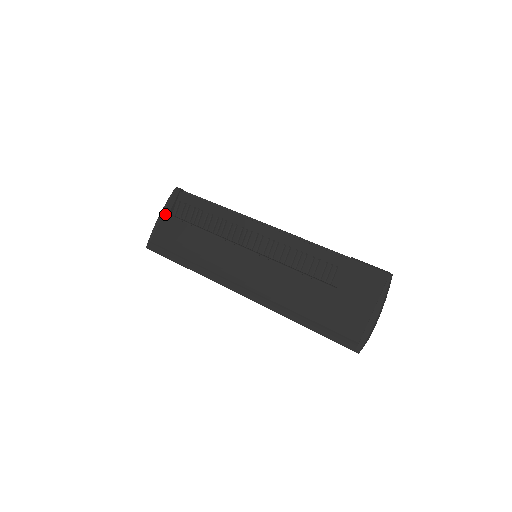
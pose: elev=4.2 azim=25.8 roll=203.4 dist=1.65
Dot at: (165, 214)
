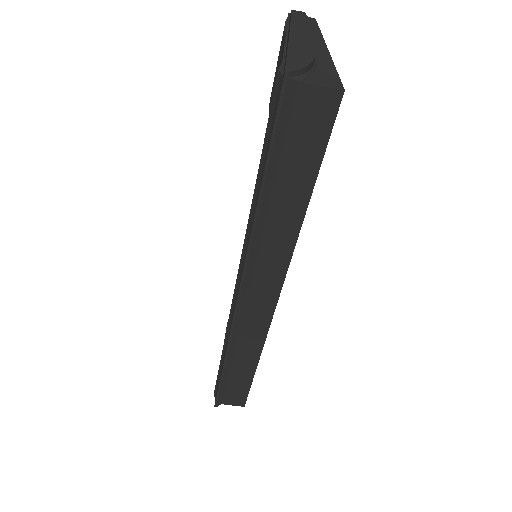
Dot at: occluded
